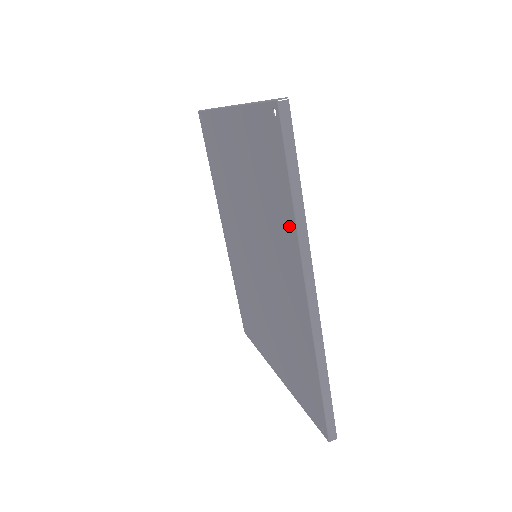
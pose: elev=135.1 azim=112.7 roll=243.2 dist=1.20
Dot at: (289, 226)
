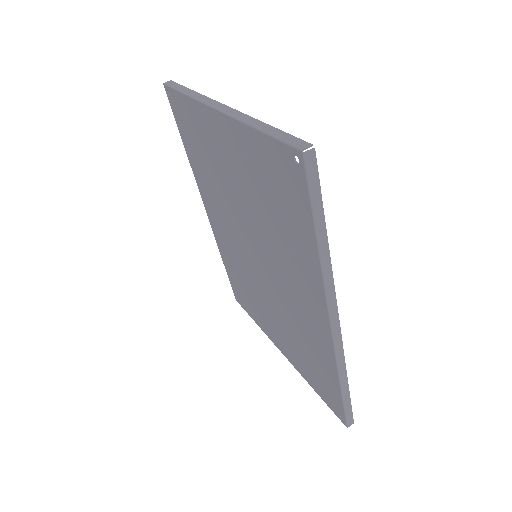
Dot at: (310, 264)
